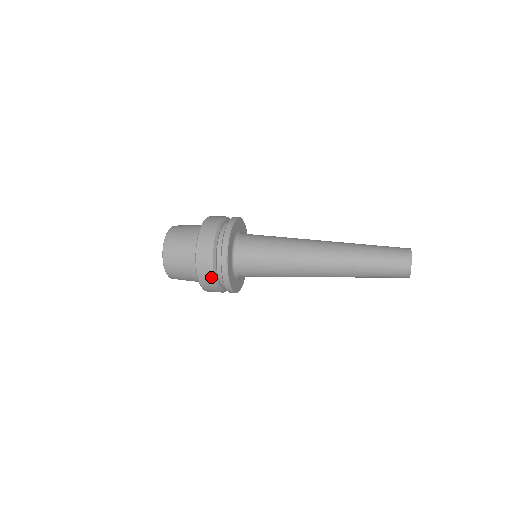
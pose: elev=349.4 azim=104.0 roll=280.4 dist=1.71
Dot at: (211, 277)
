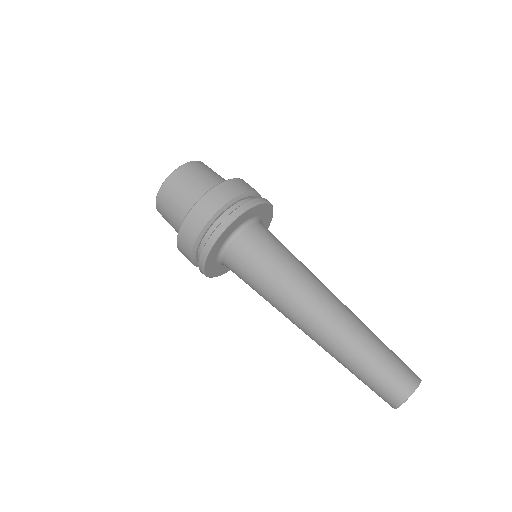
Dot at: (188, 257)
